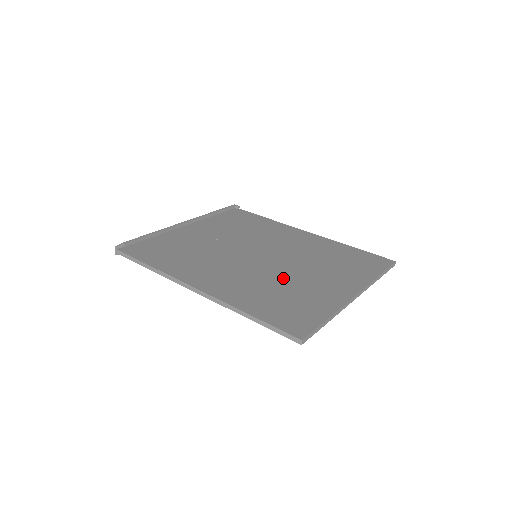
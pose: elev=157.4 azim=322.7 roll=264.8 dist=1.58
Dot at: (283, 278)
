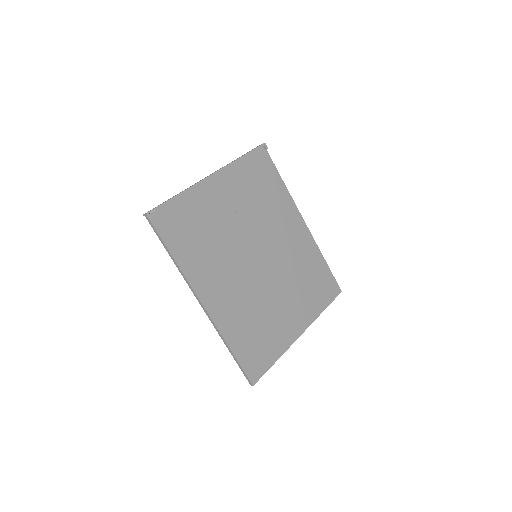
Dot at: (265, 302)
